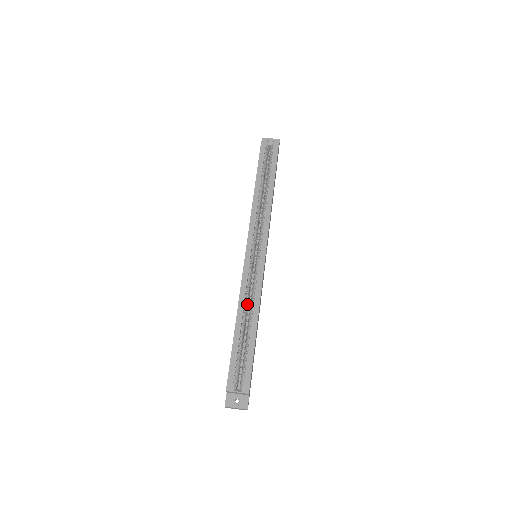
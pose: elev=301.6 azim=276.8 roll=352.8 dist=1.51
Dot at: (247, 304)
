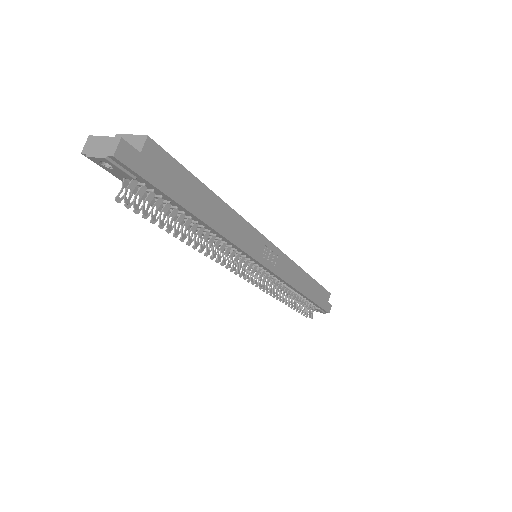
Dot at: occluded
